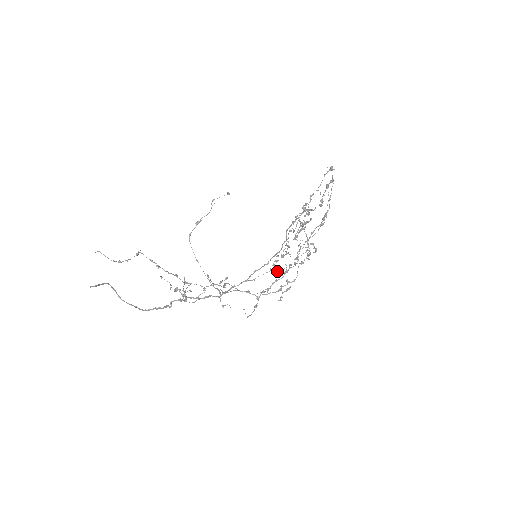
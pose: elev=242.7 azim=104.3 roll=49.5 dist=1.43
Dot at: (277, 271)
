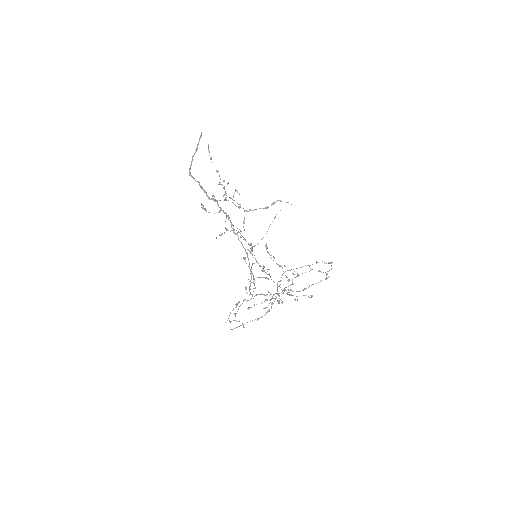
Dot at: occluded
